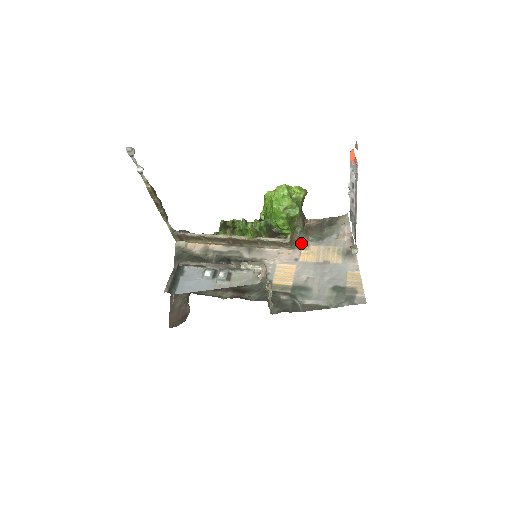
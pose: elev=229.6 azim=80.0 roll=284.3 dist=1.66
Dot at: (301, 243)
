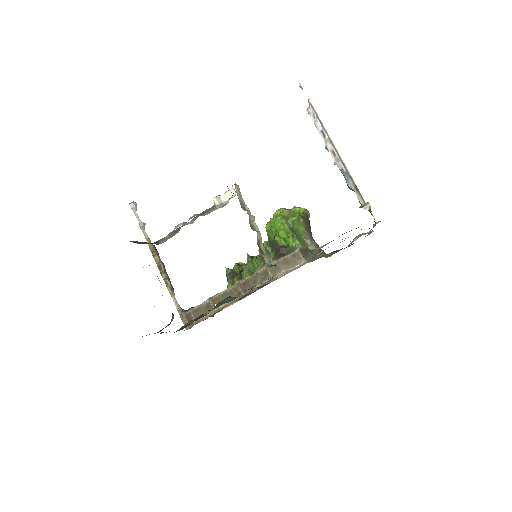
Dot at: (318, 258)
